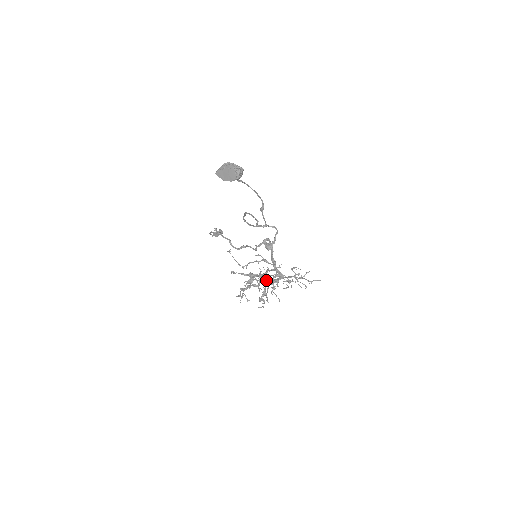
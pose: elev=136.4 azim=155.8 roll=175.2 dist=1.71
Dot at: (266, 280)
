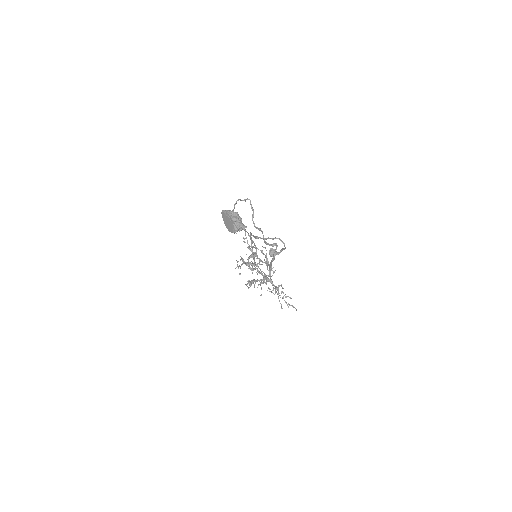
Dot at: (260, 272)
